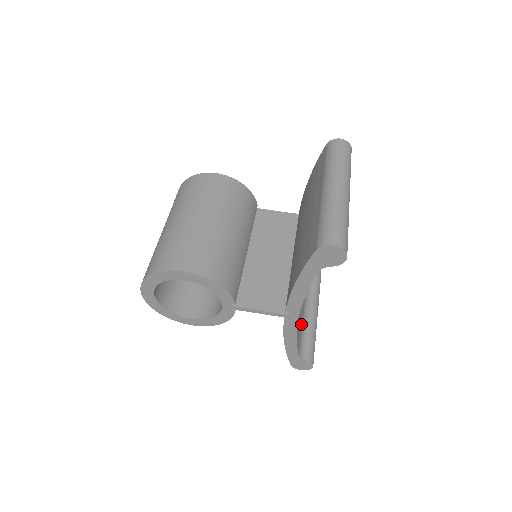
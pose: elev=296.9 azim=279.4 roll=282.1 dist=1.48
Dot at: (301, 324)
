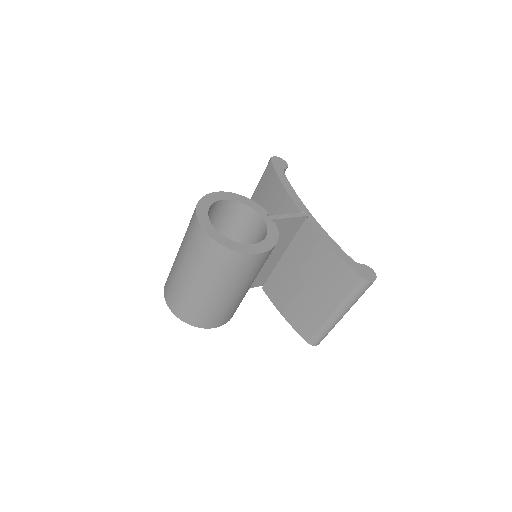
Dot at: occluded
